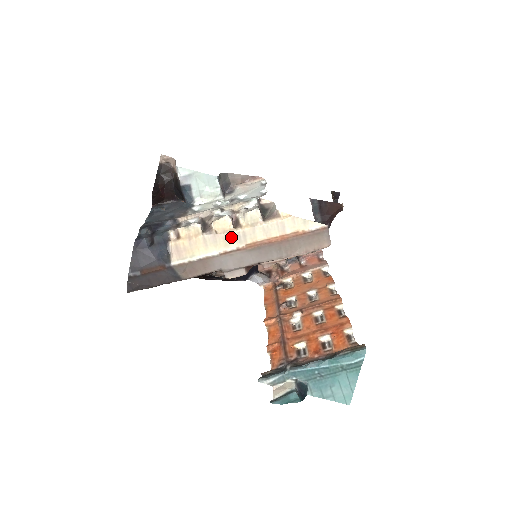
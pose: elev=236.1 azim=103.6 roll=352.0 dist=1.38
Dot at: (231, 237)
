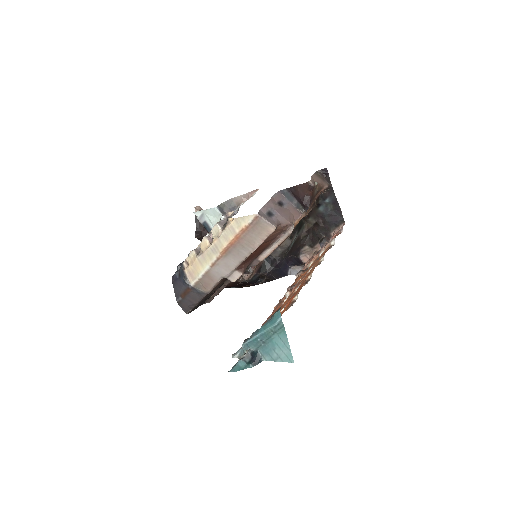
Dot at: (210, 252)
